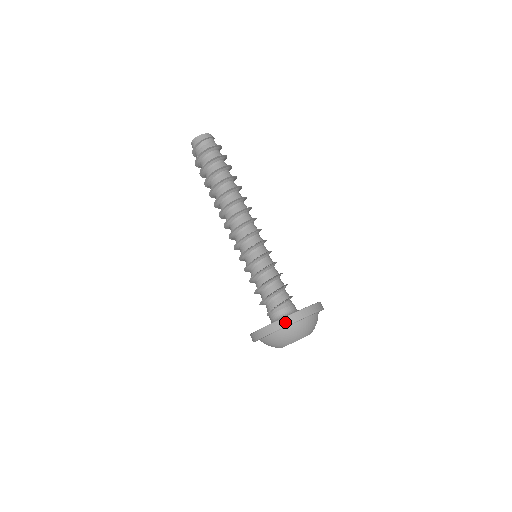
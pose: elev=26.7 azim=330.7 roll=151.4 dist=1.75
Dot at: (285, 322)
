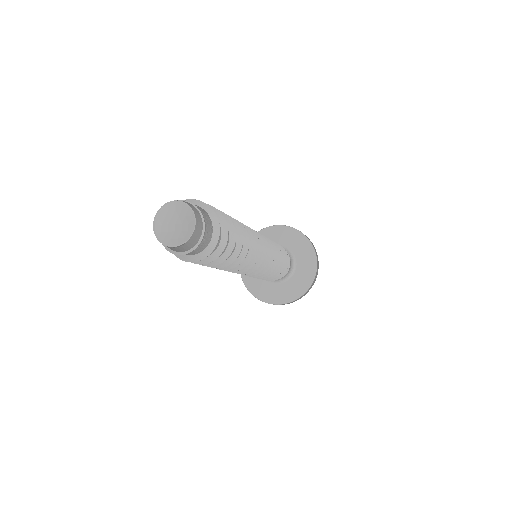
Dot at: occluded
